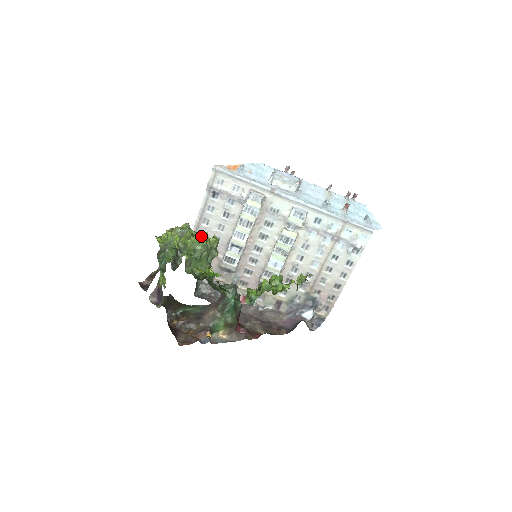
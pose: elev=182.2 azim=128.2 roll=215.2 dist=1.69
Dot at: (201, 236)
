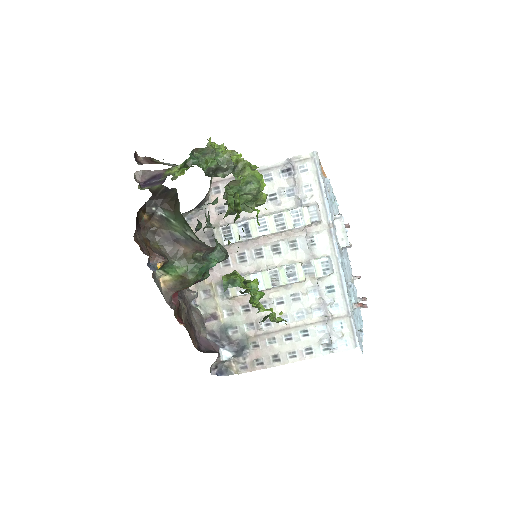
Dot at: occluded
